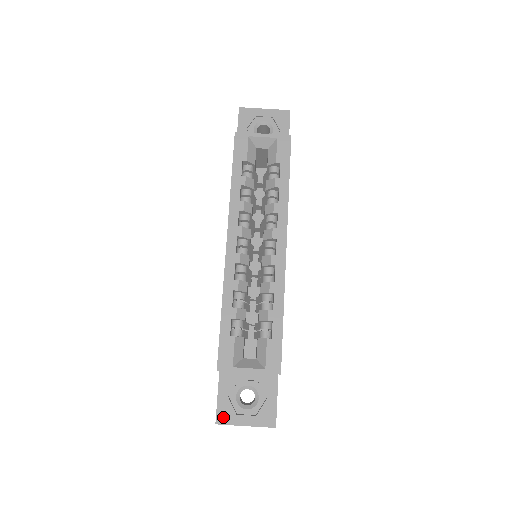
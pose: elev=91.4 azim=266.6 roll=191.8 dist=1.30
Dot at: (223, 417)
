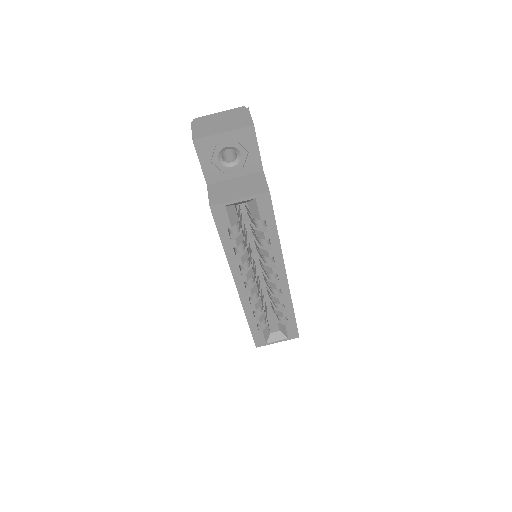
Dot at: occluded
